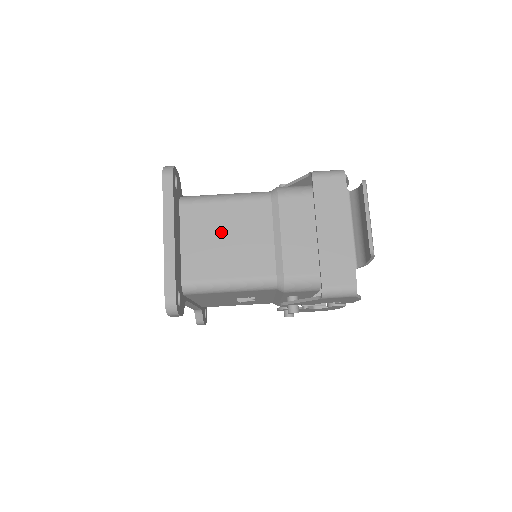
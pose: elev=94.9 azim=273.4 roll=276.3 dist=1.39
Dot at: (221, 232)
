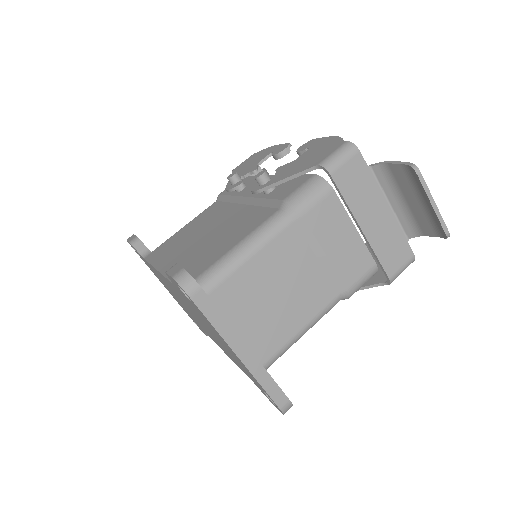
Dot at: (266, 293)
